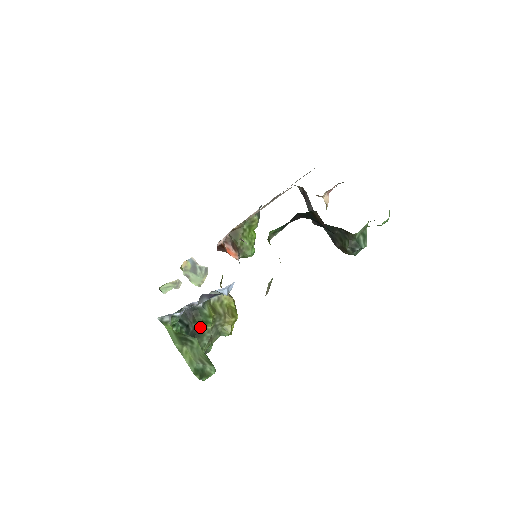
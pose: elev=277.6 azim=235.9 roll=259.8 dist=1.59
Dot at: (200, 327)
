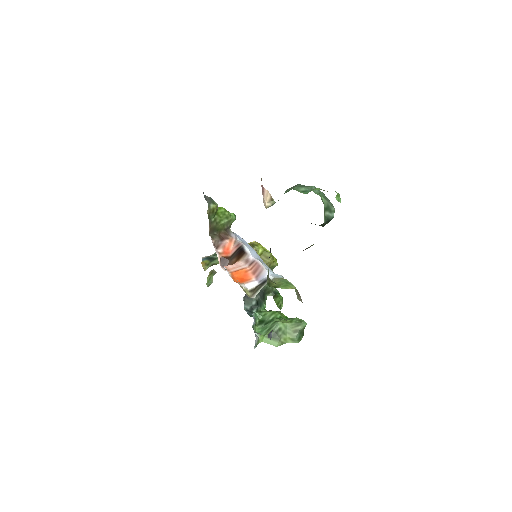
Dot at: occluded
